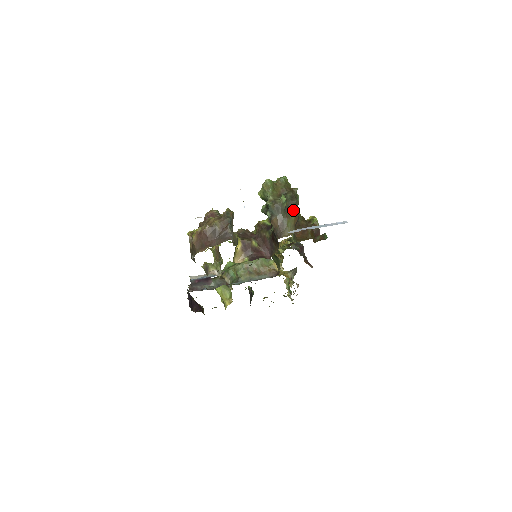
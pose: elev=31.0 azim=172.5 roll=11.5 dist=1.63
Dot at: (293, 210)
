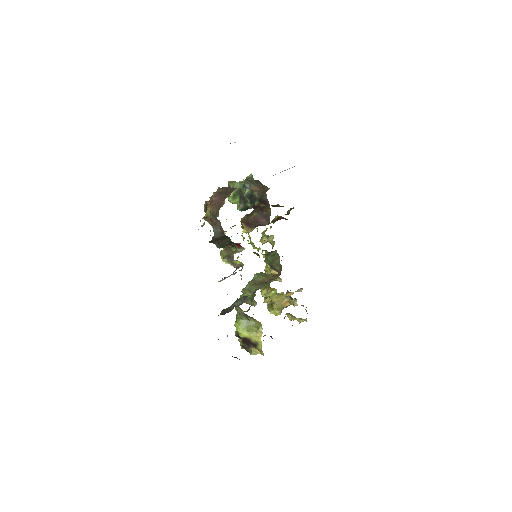
Dot at: (260, 183)
